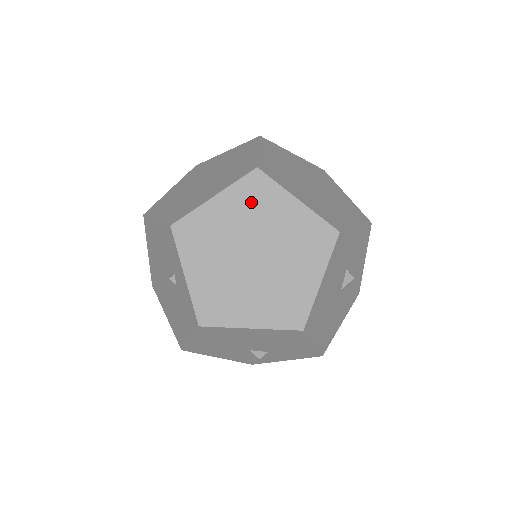
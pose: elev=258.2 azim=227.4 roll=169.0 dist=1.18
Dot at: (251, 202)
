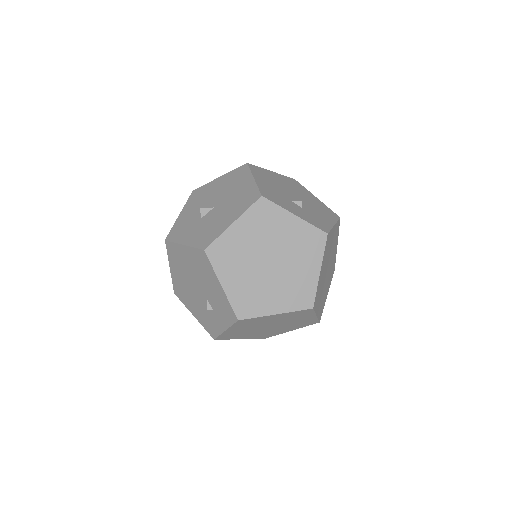
Dot at: (293, 316)
